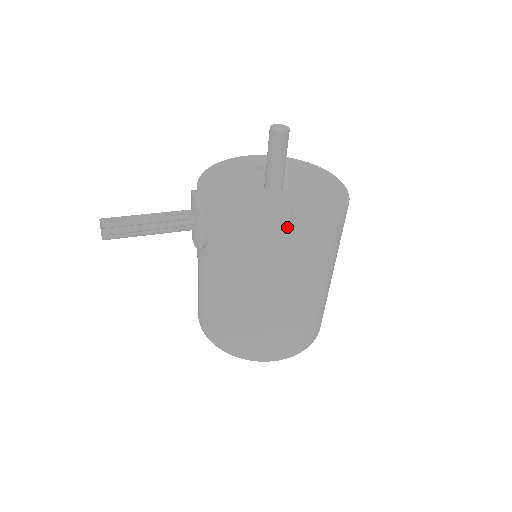
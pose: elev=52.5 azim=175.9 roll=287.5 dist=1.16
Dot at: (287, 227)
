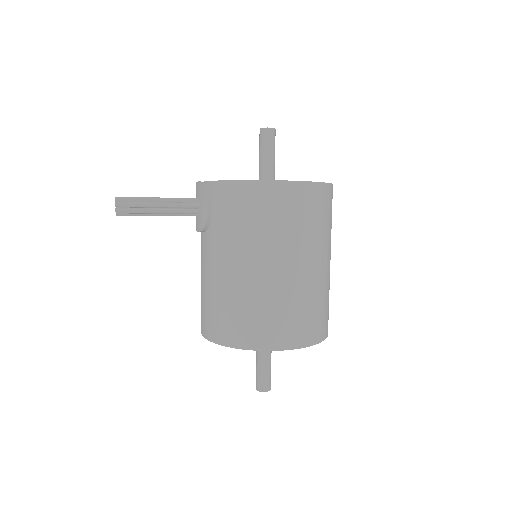
Dot at: (281, 180)
